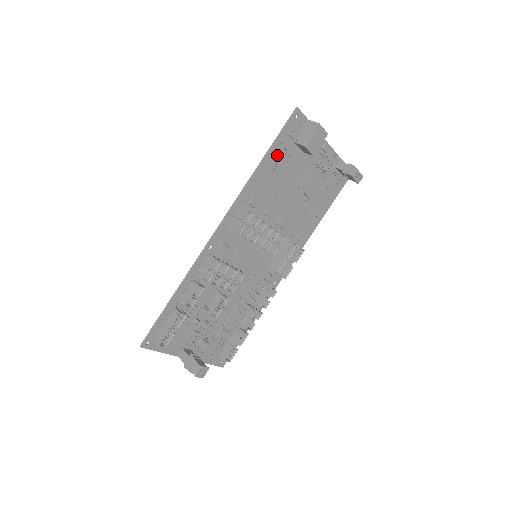
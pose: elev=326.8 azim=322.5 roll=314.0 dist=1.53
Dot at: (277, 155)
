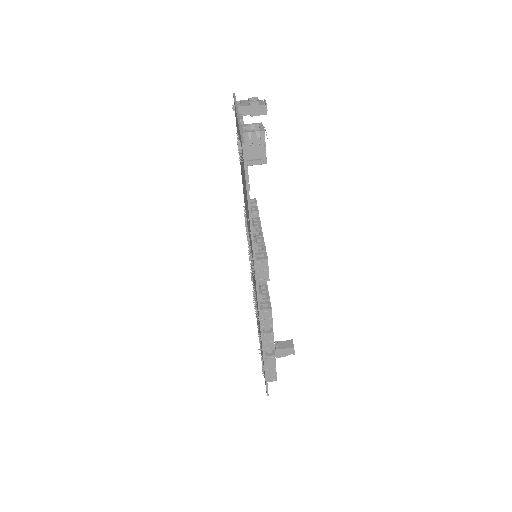
Dot at: occluded
